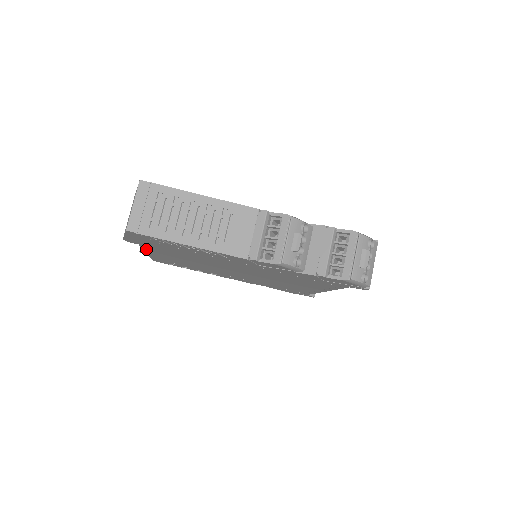
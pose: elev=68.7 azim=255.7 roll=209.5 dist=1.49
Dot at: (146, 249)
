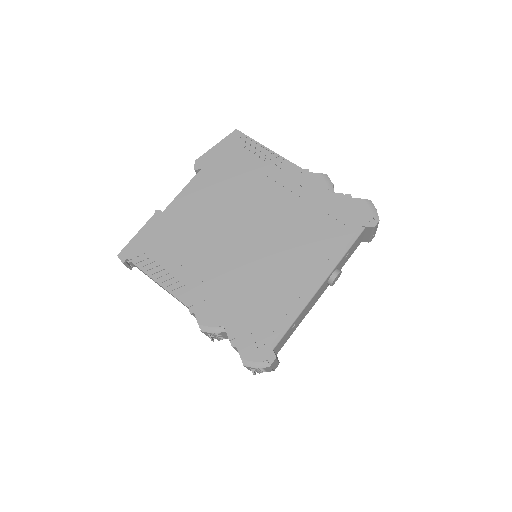
Dot at: (188, 188)
